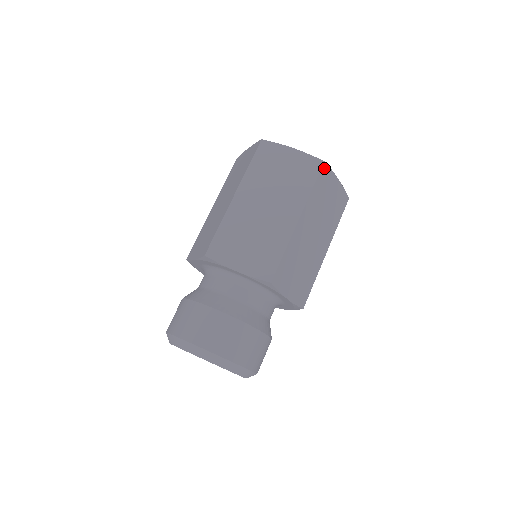
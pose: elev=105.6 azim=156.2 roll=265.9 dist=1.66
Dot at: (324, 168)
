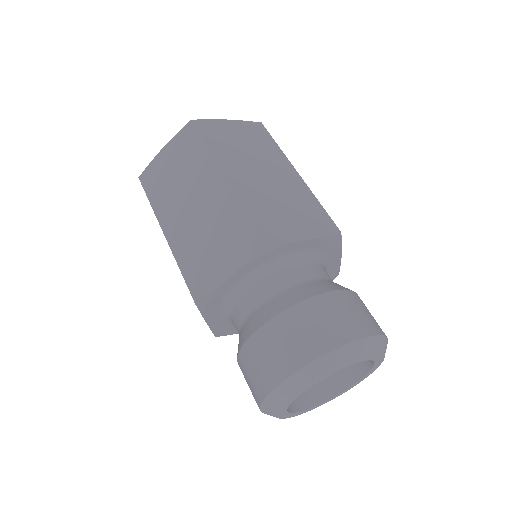
Dot at: (198, 124)
